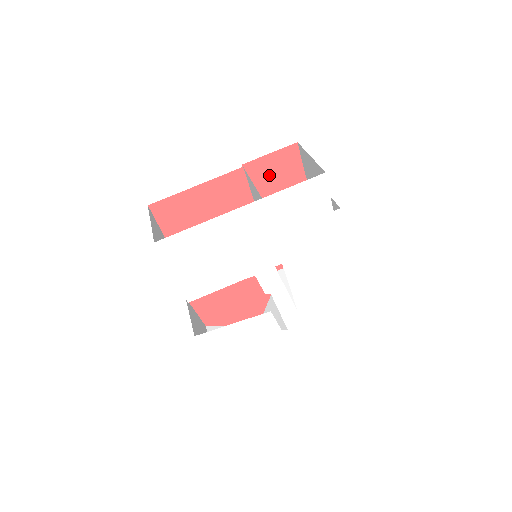
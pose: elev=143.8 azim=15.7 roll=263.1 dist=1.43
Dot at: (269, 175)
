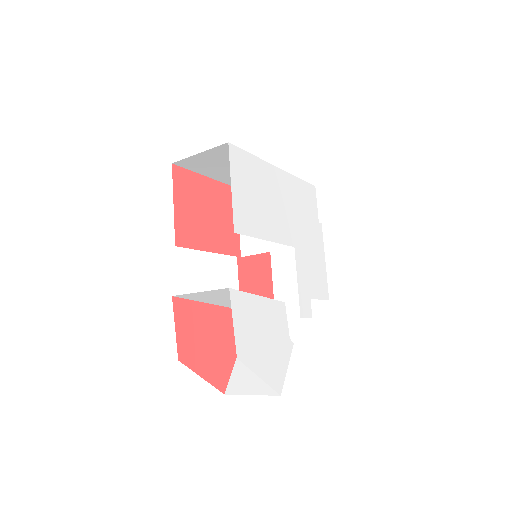
Dot at: occluded
